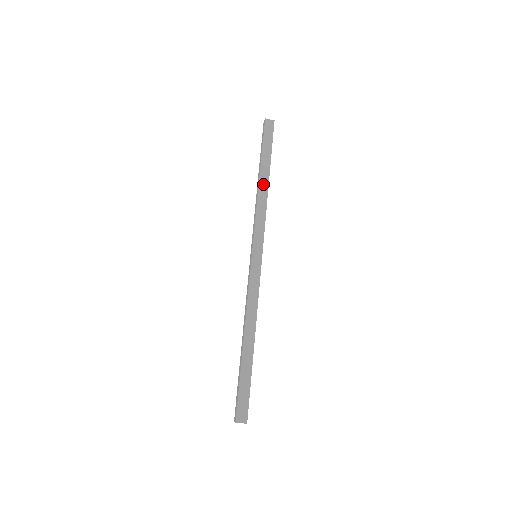
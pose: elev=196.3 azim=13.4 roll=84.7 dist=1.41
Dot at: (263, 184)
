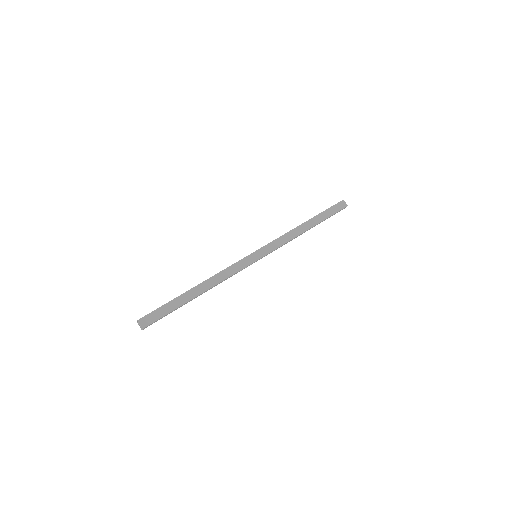
Dot at: (304, 227)
